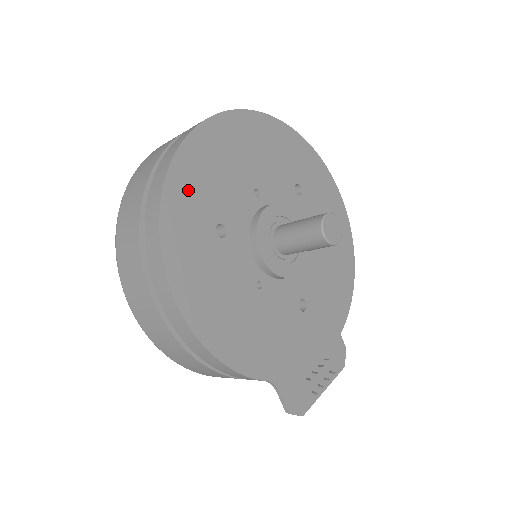
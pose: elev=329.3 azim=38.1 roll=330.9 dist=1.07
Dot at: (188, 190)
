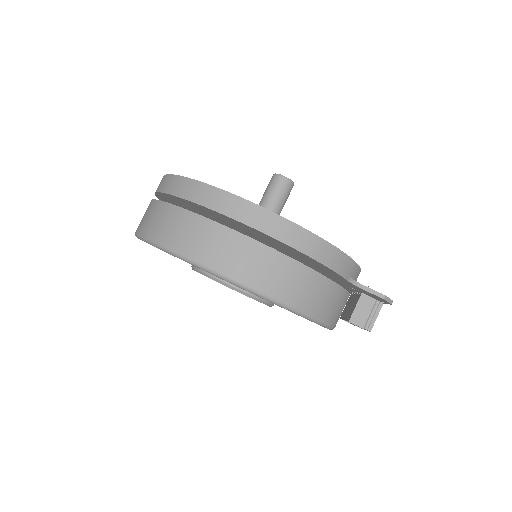
Dot at: occluded
